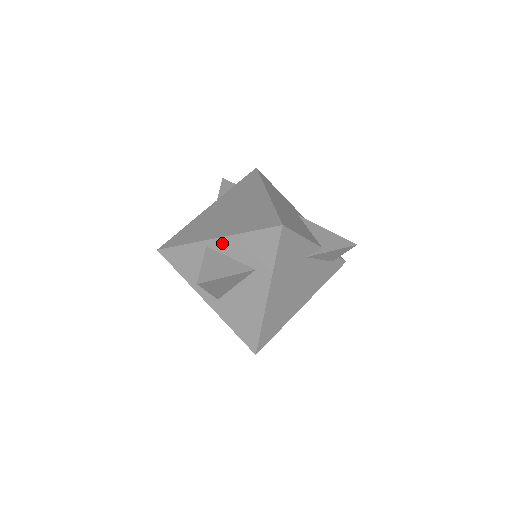
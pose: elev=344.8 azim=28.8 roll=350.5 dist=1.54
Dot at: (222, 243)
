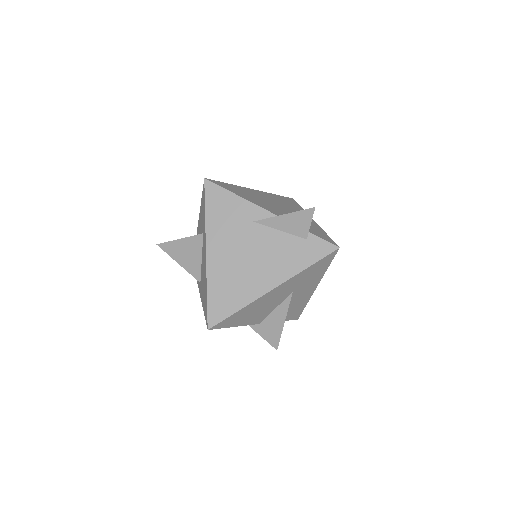
Dot at: occluded
